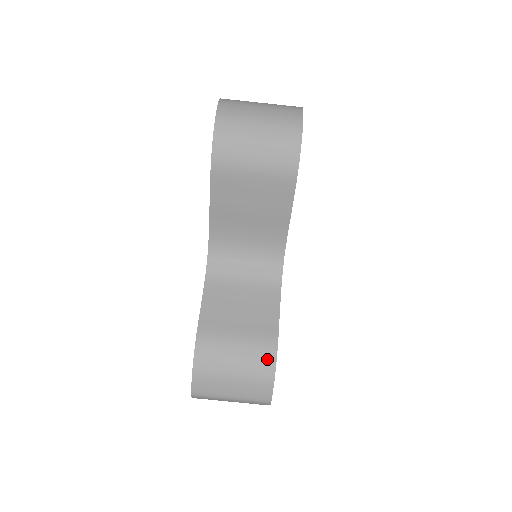
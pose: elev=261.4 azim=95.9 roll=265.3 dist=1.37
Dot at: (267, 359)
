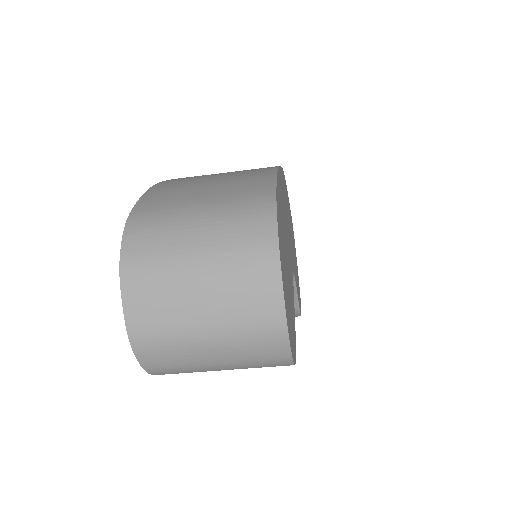
Dot at: occluded
